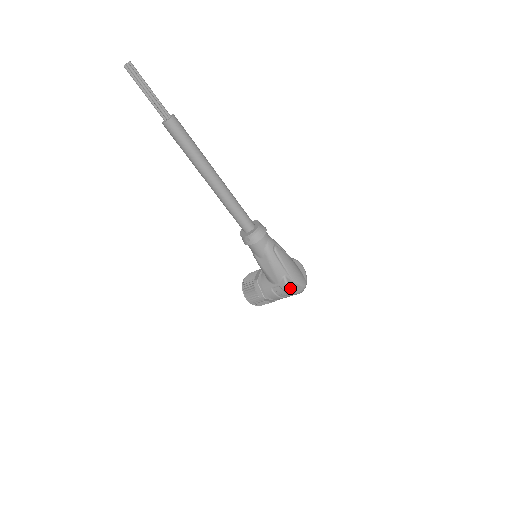
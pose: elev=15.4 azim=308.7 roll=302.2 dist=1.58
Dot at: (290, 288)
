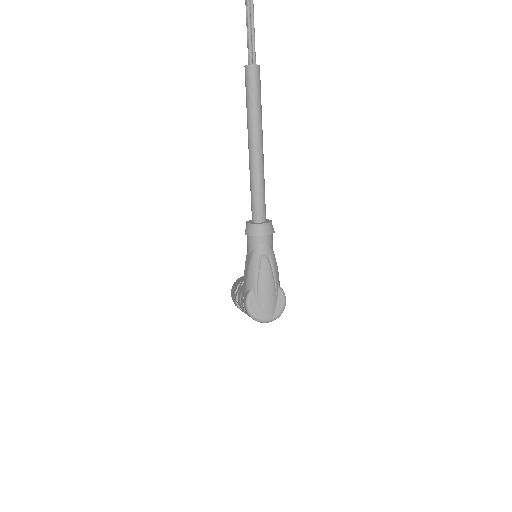
Dot at: (247, 304)
